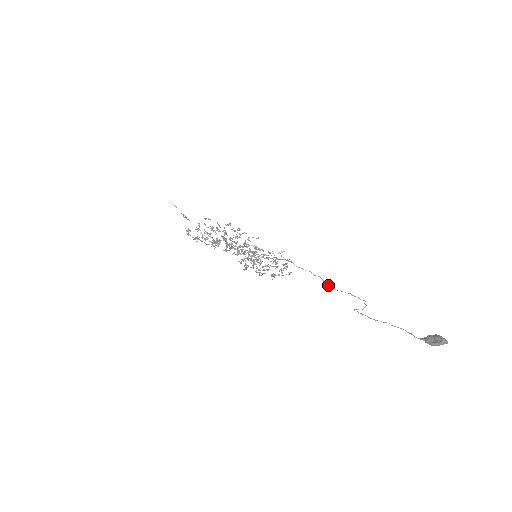
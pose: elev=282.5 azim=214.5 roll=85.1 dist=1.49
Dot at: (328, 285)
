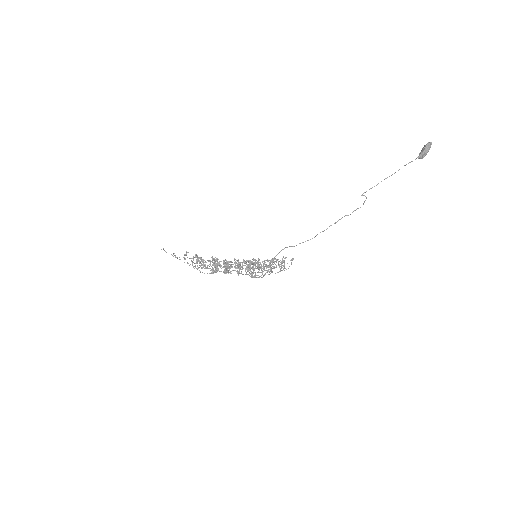
Dot at: occluded
